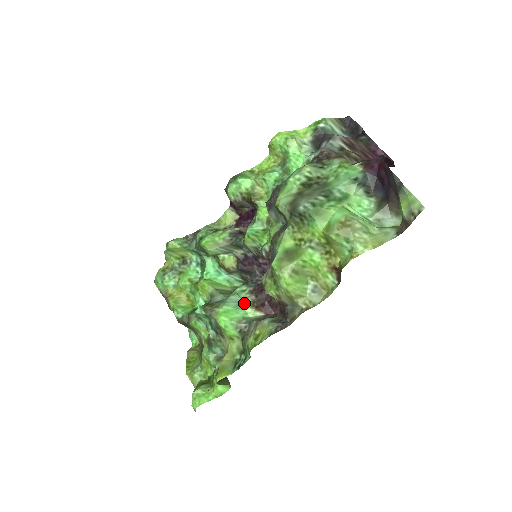
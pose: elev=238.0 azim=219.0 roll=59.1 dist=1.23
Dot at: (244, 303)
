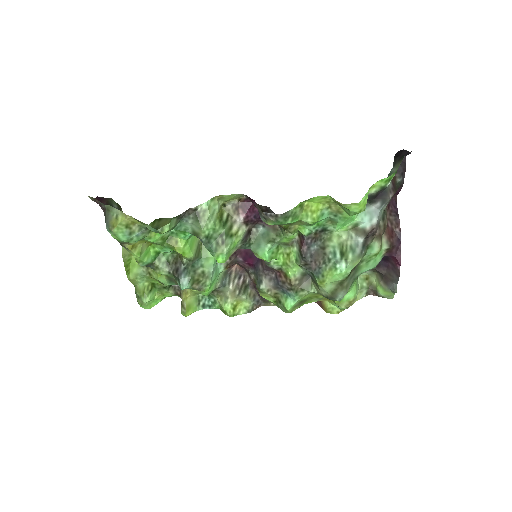
Dot at: (219, 266)
